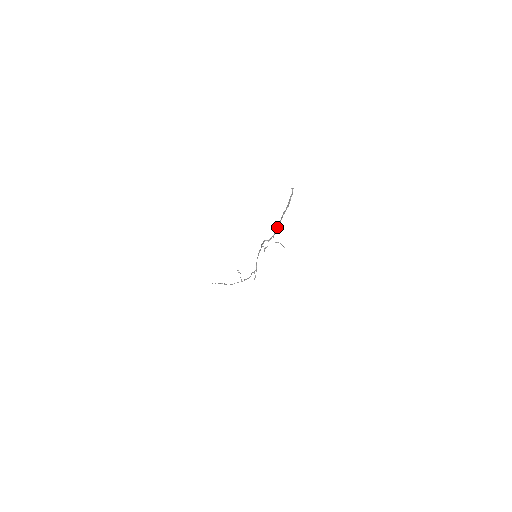
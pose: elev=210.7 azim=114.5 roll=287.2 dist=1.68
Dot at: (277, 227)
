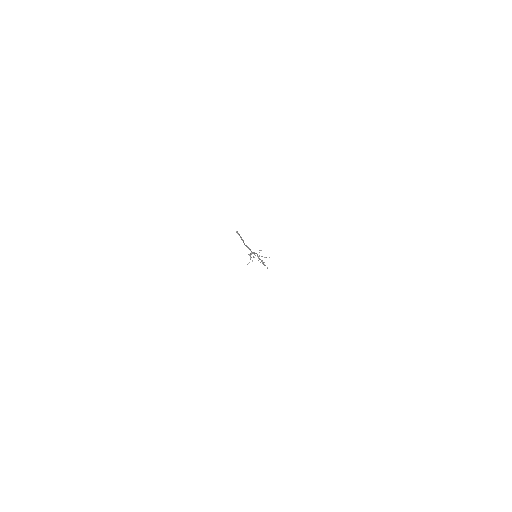
Dot at: (249, 249)
